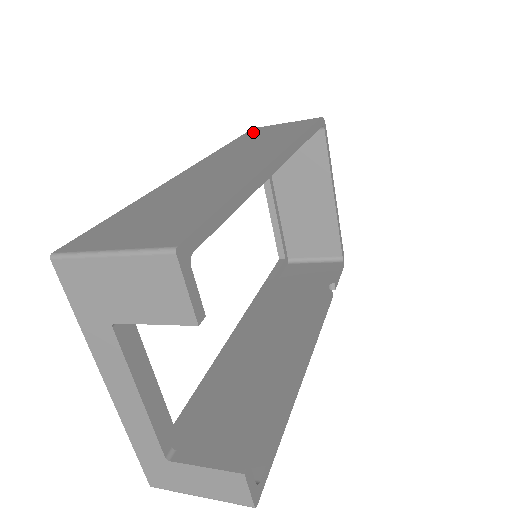
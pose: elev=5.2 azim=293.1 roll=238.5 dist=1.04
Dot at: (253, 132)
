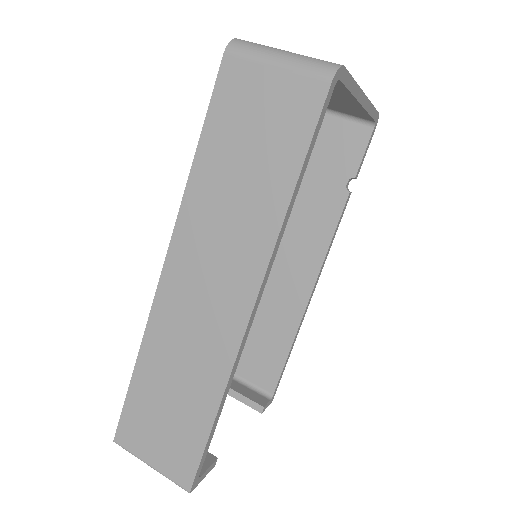
Dot at: (224, 101)
